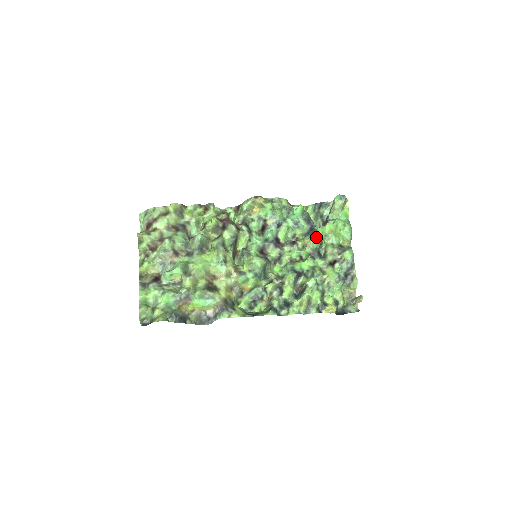
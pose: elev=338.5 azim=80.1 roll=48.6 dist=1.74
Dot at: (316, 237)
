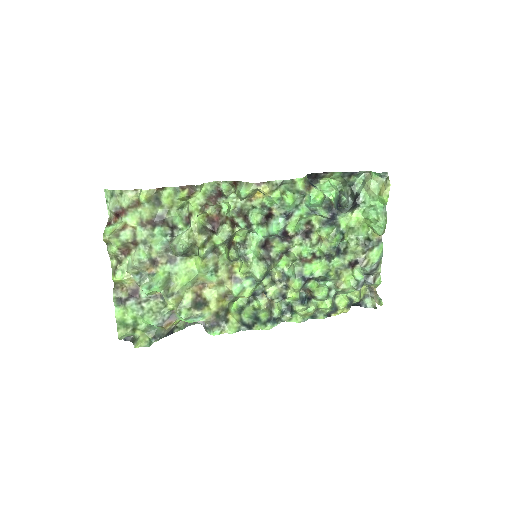
Dot at: (336, 236)
